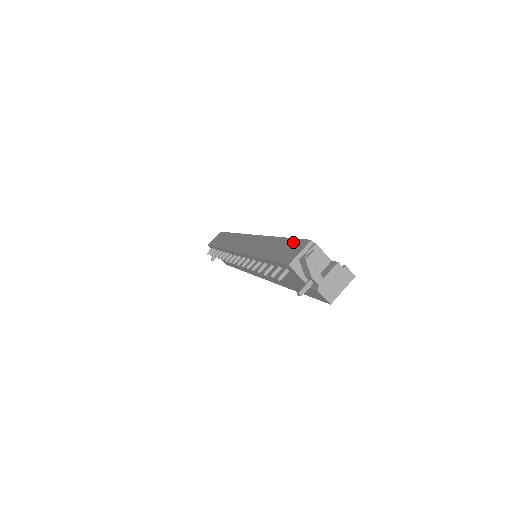
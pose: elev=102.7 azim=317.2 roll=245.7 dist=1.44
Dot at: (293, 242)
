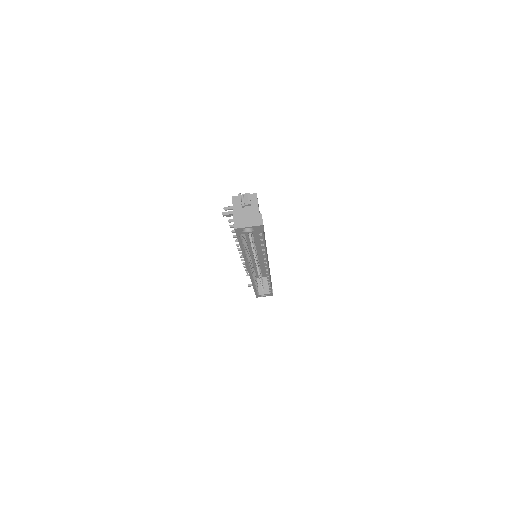
Dot at: occluded
